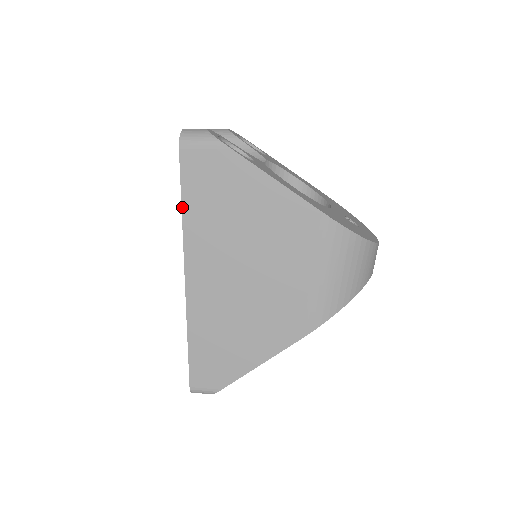
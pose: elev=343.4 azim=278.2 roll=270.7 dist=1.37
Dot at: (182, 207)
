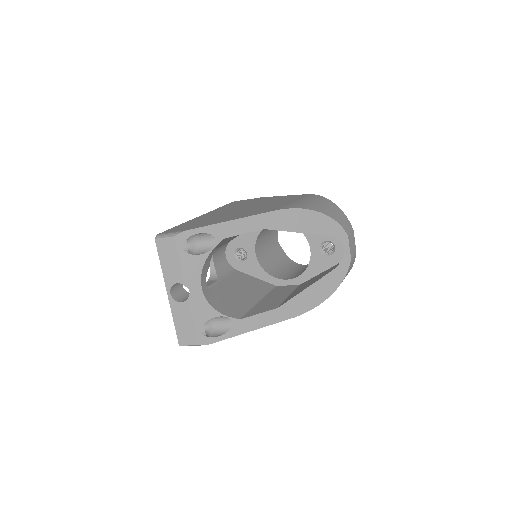
Dot at: occluded
